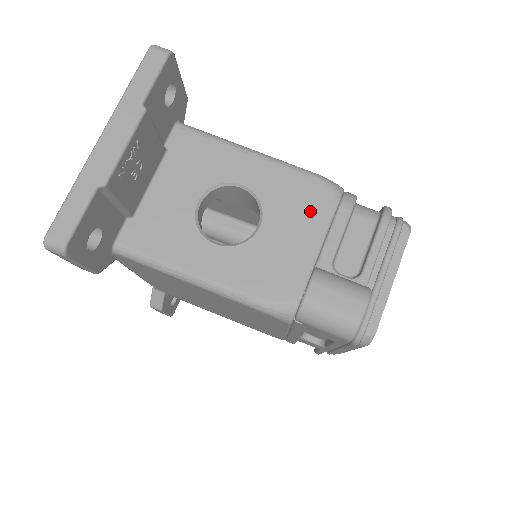
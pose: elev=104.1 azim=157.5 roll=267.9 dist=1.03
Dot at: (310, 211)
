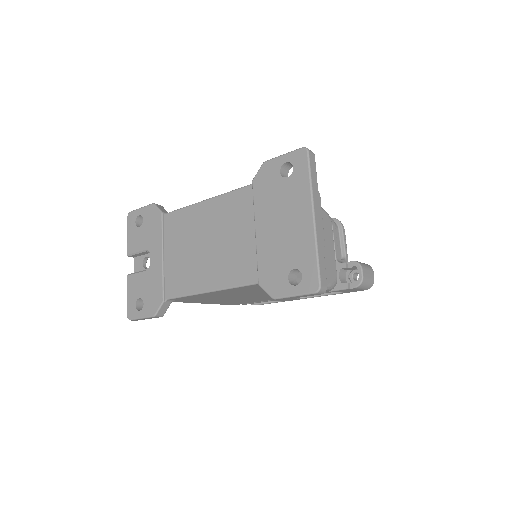
Dot at: (327, 230)
